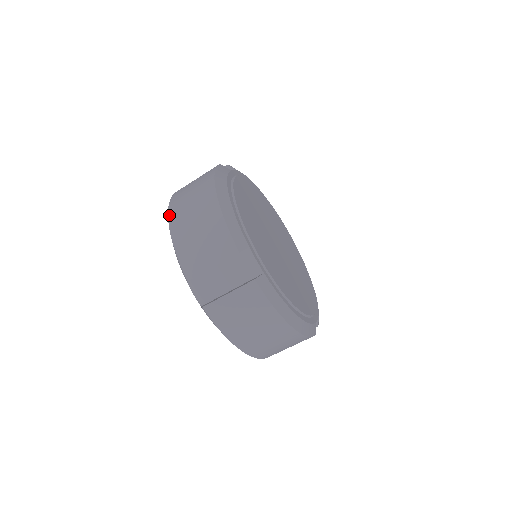
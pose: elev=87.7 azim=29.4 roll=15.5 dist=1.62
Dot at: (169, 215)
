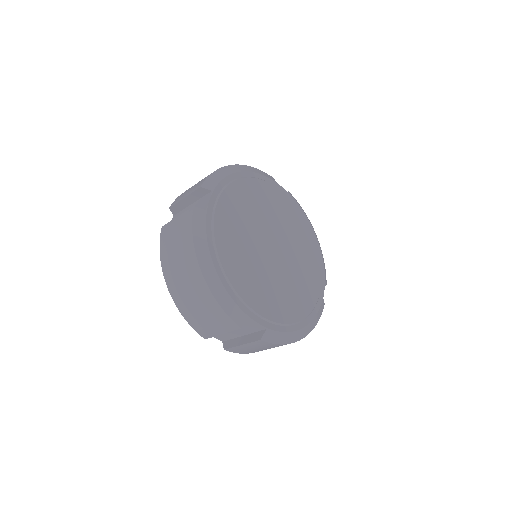
Dot at: occluded
